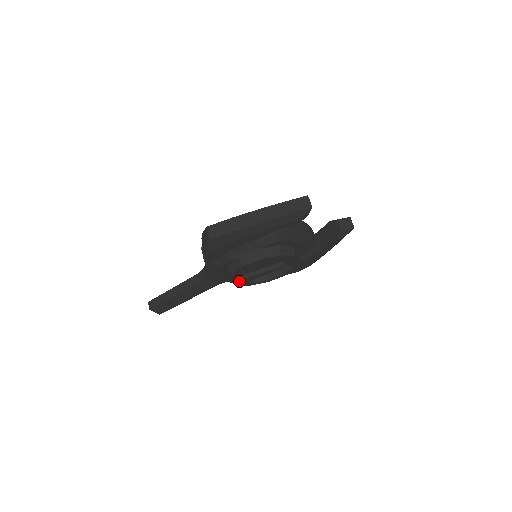
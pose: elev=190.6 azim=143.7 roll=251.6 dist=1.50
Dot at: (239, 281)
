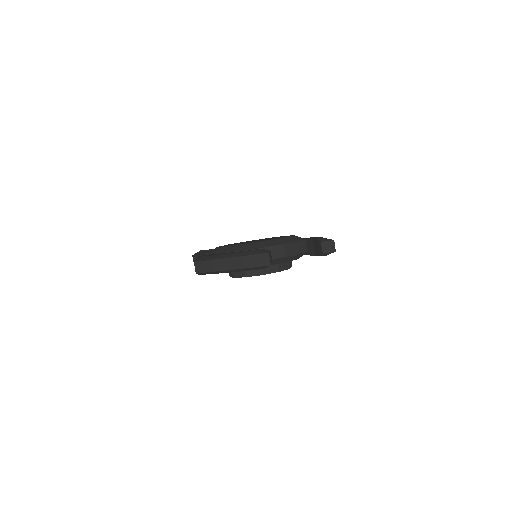
Dot at: occluded
